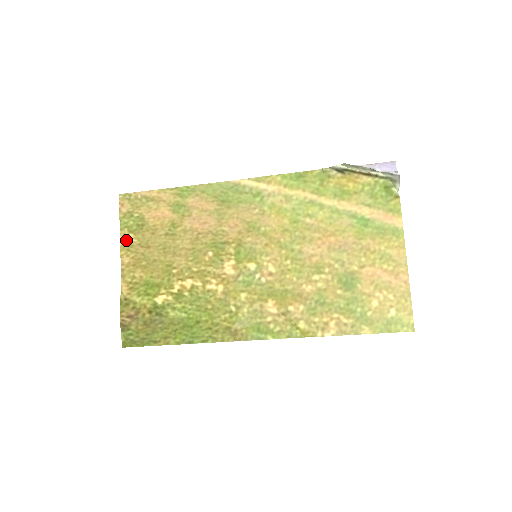
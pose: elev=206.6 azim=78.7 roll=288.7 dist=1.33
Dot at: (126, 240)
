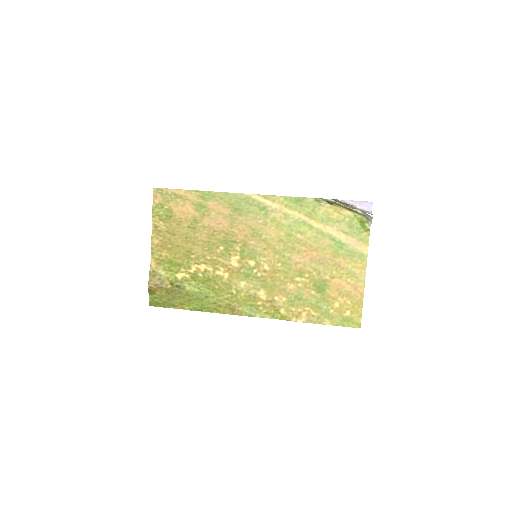
Dot at: (157, 226)
